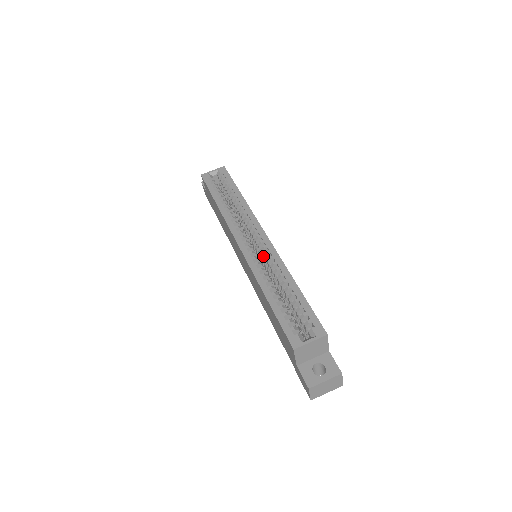
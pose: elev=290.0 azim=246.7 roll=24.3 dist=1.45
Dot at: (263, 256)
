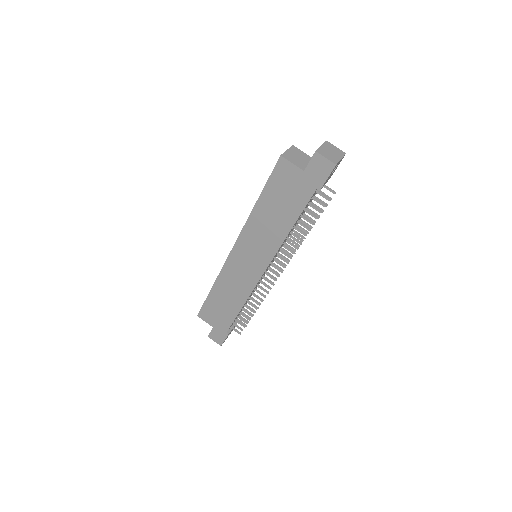
Dot at: occluded
